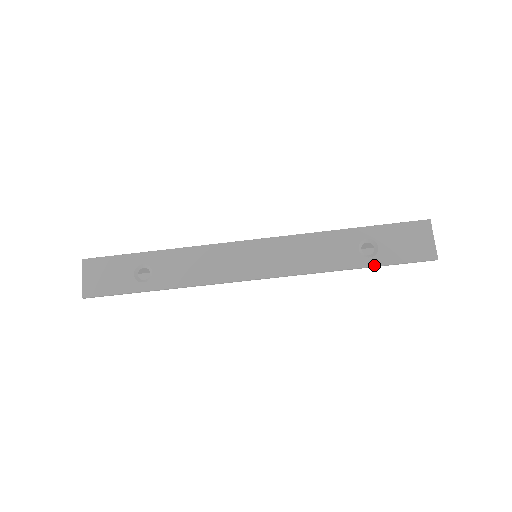
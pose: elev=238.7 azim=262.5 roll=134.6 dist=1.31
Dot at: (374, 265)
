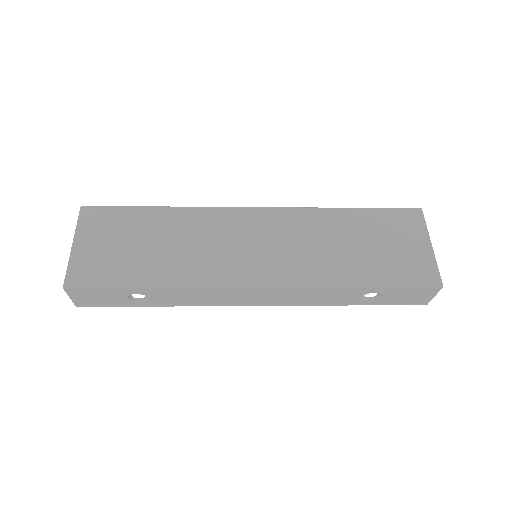
Dot at: occluded
